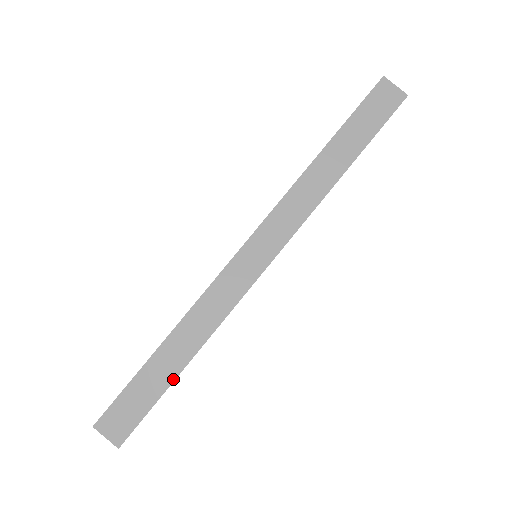
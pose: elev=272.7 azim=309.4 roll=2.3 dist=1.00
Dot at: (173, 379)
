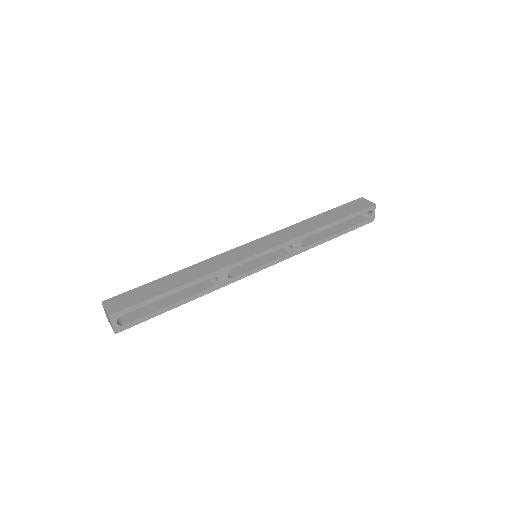
Dot at: (169, 289)
